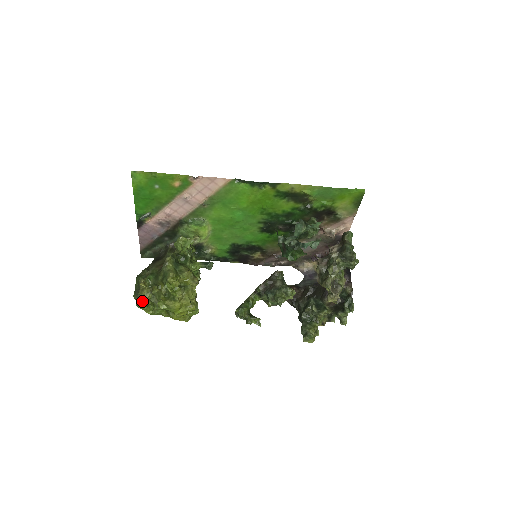
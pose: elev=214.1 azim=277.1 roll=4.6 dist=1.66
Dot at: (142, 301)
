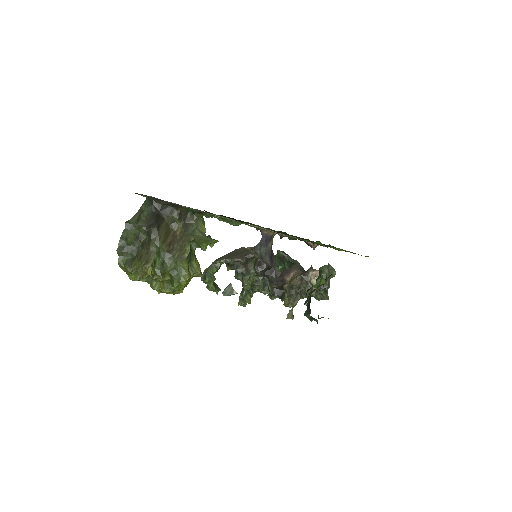
Dot at: (132, 271)
